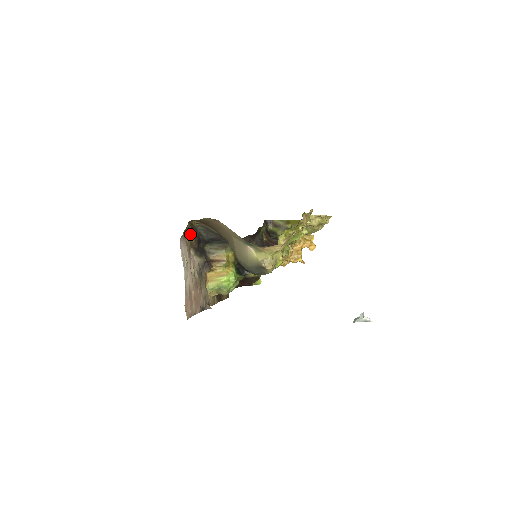
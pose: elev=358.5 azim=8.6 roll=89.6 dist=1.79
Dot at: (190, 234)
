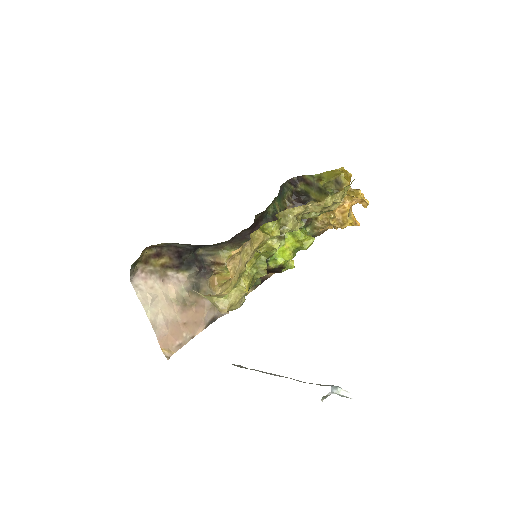
Dot at: (156, 258)
